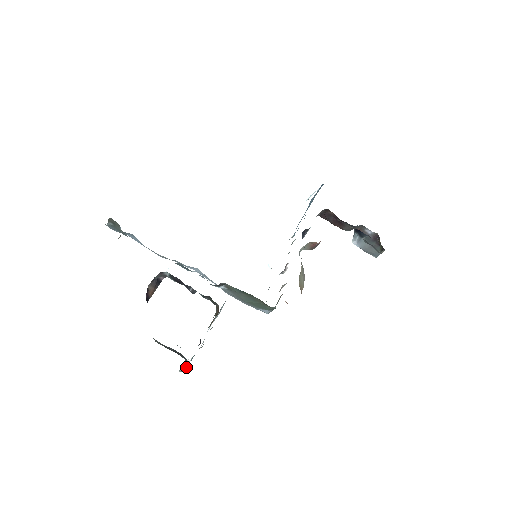
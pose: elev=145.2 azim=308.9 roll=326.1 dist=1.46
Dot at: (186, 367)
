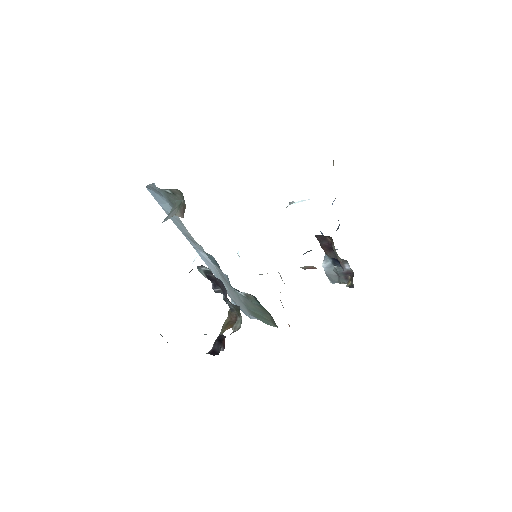
Dot at: occluded
